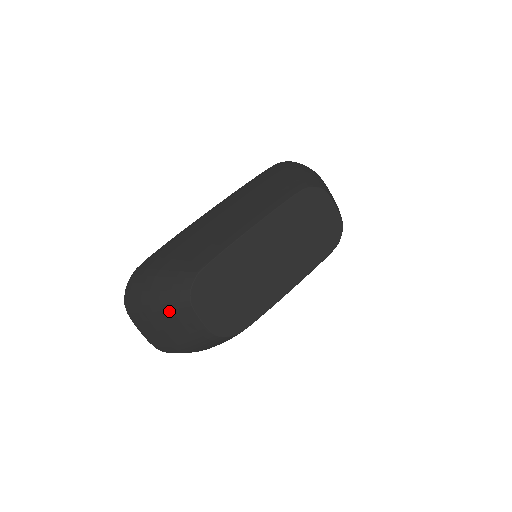
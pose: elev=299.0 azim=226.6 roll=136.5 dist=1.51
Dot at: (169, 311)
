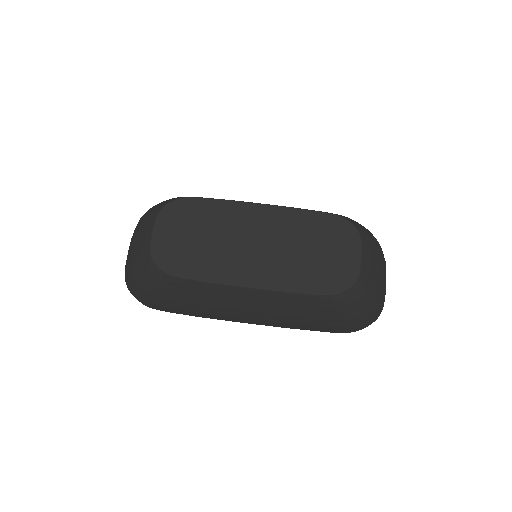
Dot at: (145, 220)
